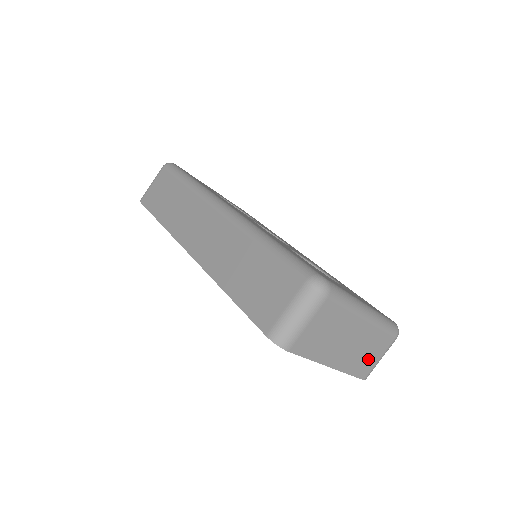
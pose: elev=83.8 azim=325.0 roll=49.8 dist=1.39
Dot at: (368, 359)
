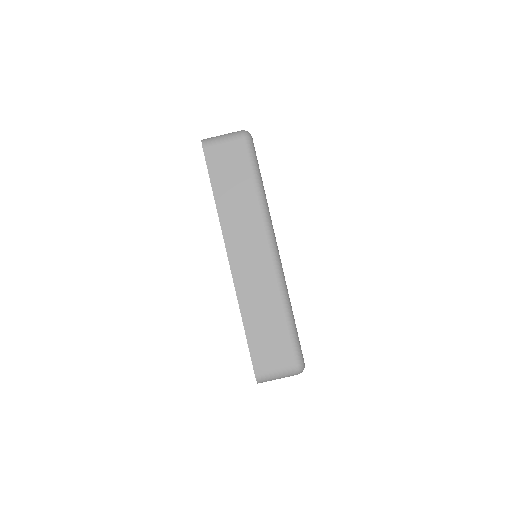
Dot at: occluded
